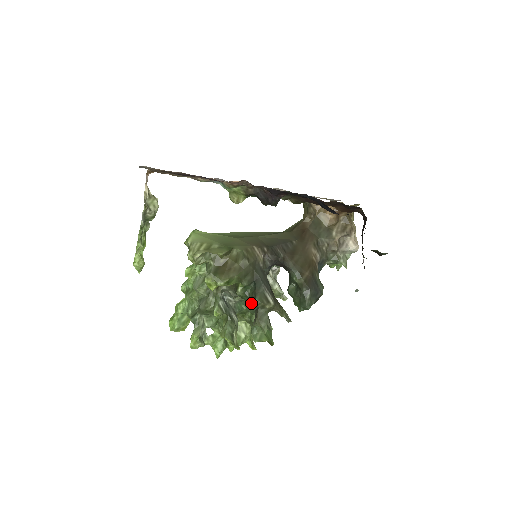
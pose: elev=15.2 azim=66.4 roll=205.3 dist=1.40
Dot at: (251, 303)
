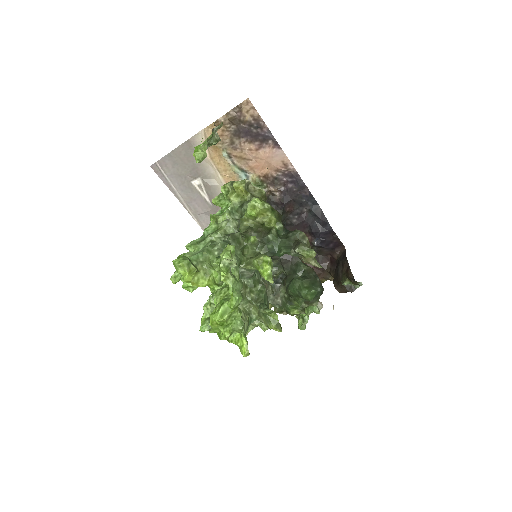
Dot at: (284, 244)
